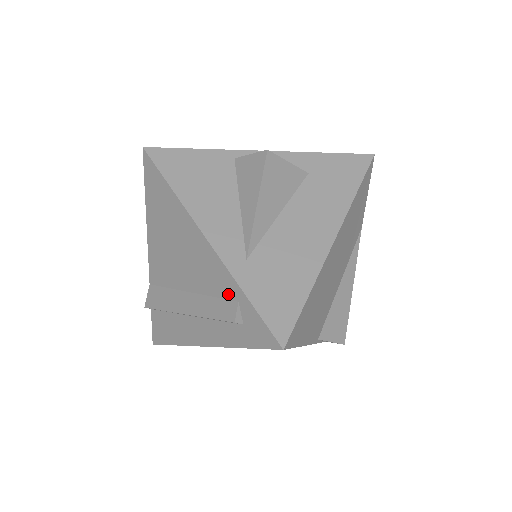
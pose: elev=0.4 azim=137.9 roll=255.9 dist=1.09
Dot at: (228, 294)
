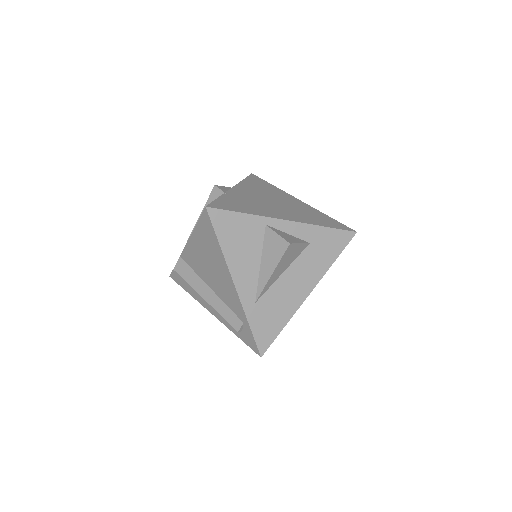
Dot at: (238, 315)
